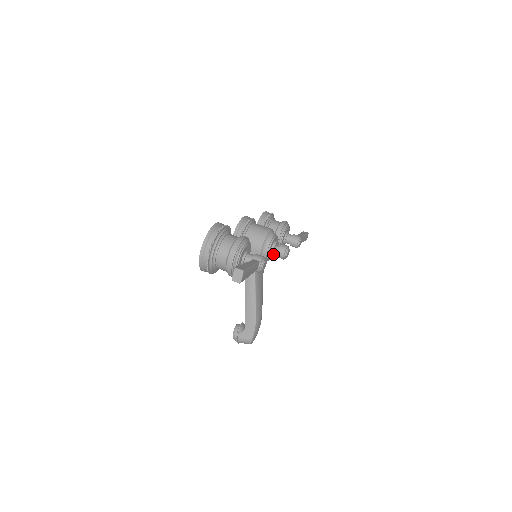
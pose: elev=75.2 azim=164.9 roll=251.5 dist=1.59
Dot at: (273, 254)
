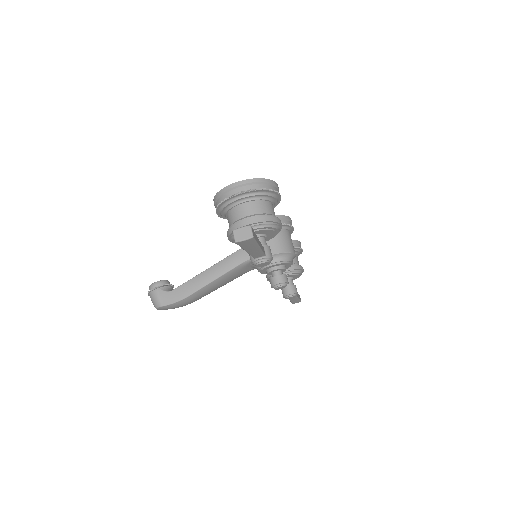
Dot at: (270, 272)
